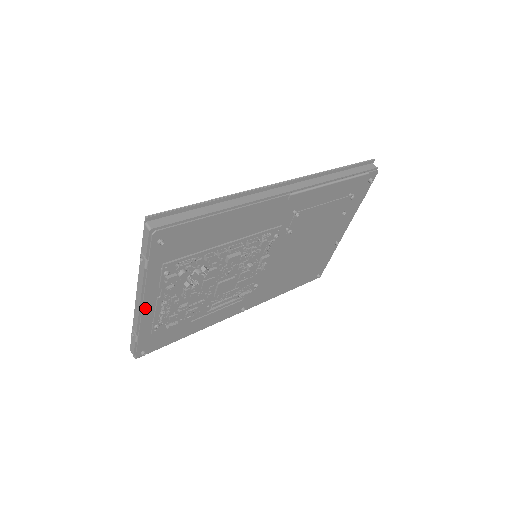
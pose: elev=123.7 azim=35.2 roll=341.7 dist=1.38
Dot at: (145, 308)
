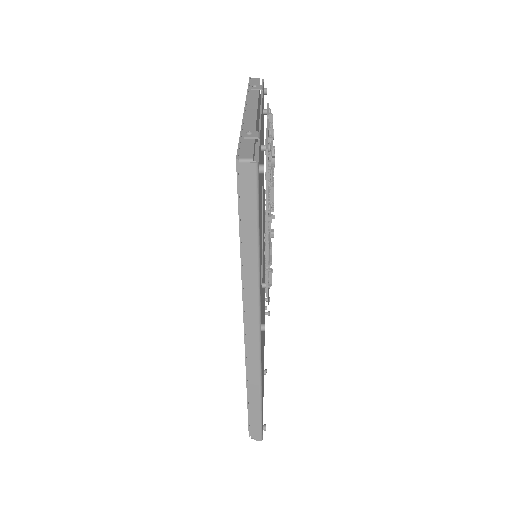
Dot at: (261, 117)
